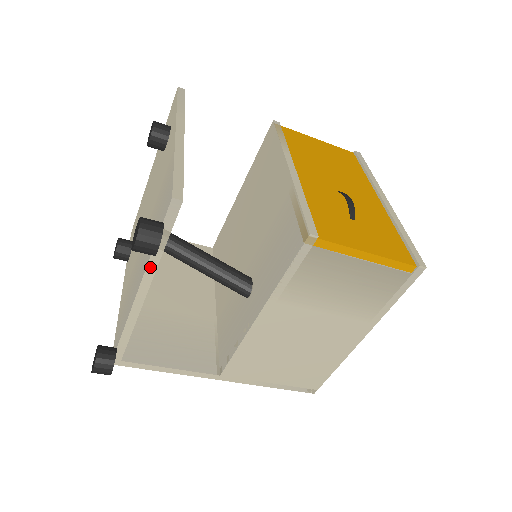
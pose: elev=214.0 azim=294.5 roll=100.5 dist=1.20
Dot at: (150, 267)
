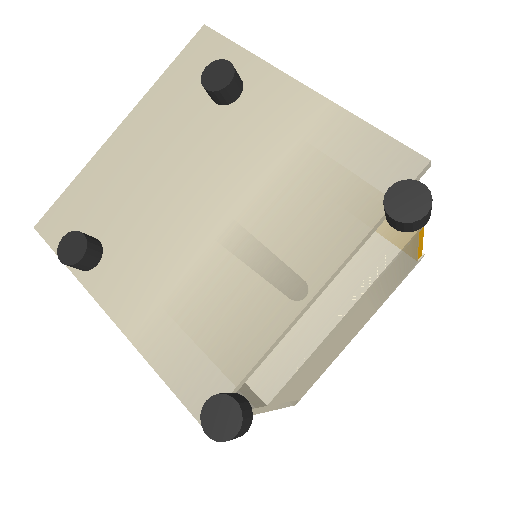
Dot at: (353, 252)
